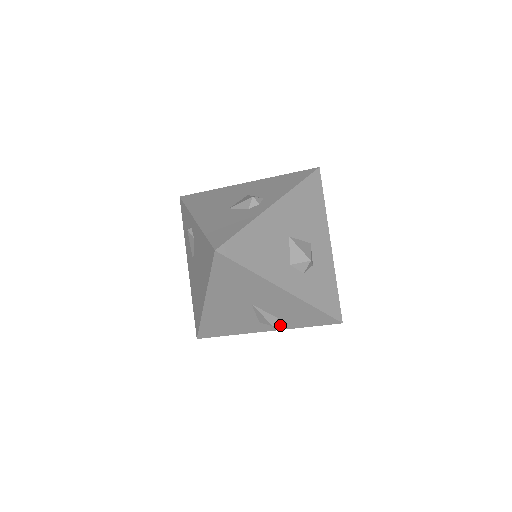
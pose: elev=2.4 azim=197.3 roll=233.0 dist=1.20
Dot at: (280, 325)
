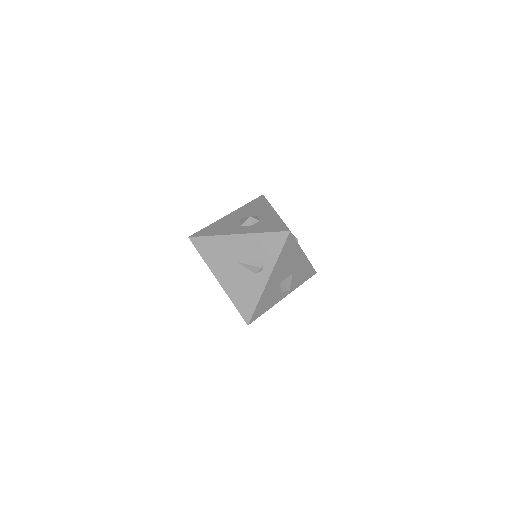
Dot at: (267, 266)
